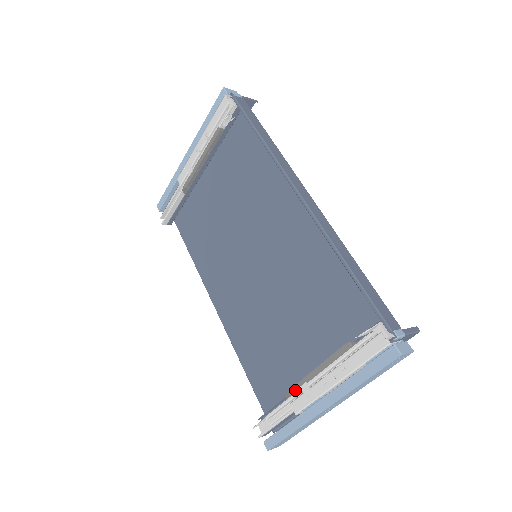
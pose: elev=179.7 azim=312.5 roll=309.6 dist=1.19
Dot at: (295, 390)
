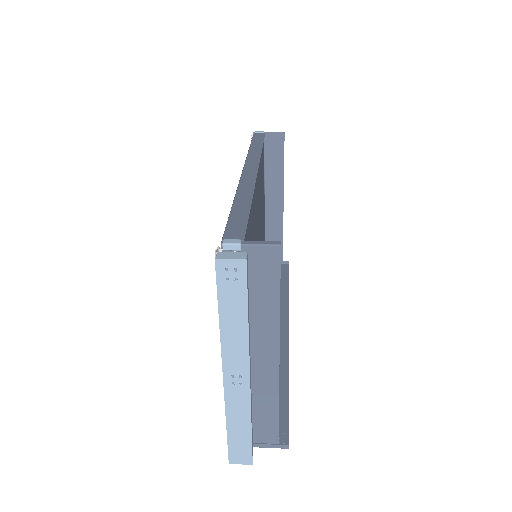
Dot at: occluded
